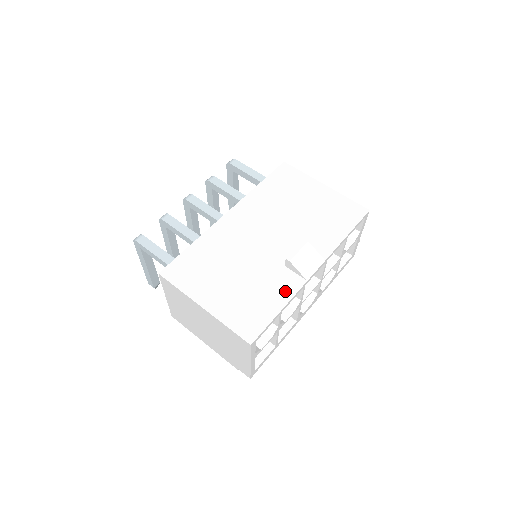
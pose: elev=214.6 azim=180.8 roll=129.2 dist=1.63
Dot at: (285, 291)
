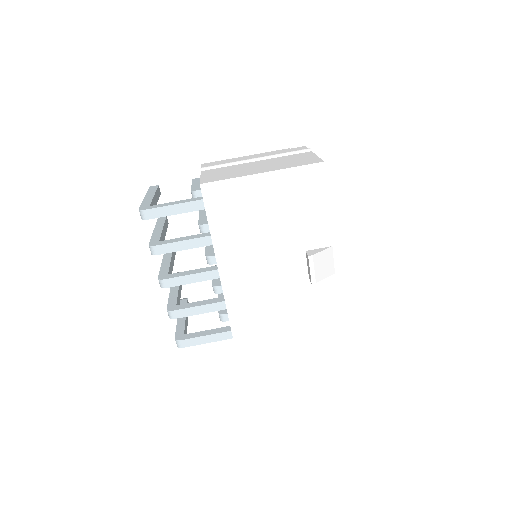
Dot at: (328, 295)
